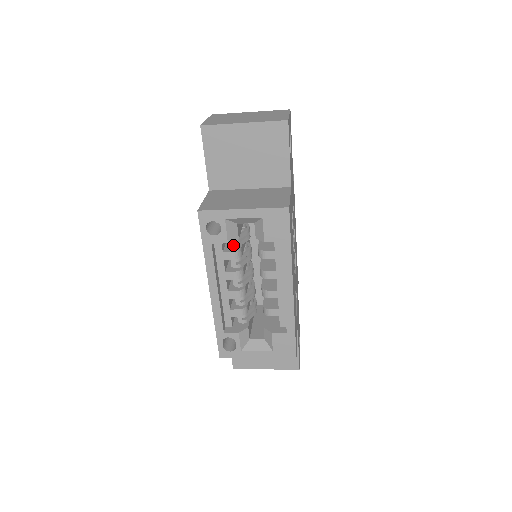
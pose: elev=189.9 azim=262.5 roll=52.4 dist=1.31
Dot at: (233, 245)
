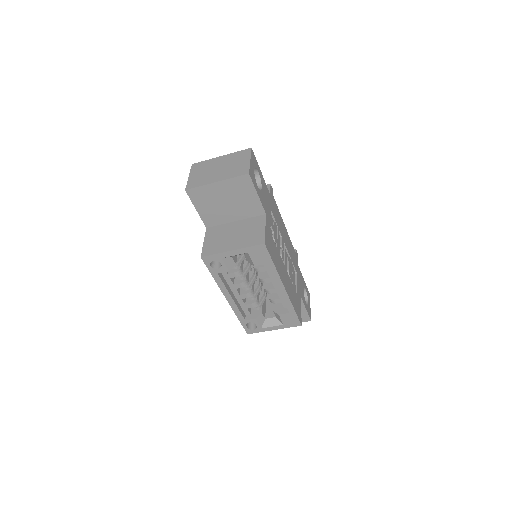
Dot at: (234, 267)
